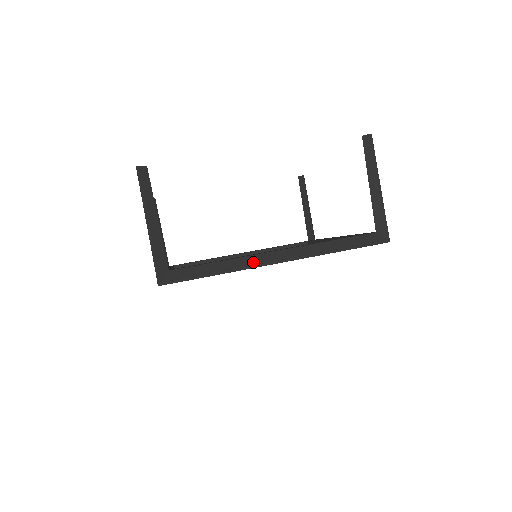
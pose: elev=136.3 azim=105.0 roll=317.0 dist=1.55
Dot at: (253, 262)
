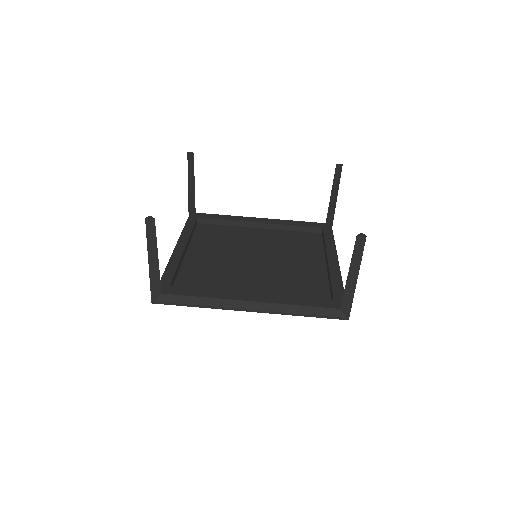
Dot at: (228, 305)
